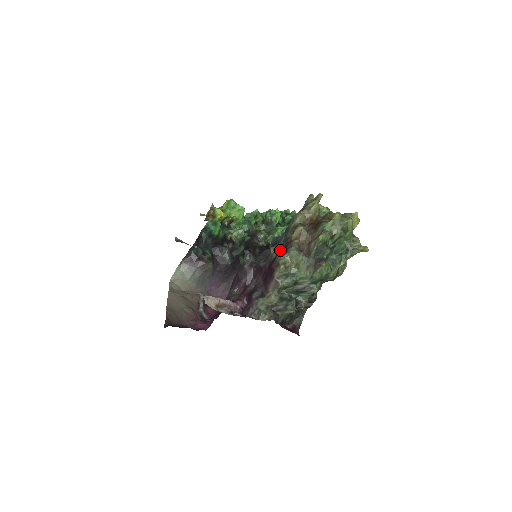
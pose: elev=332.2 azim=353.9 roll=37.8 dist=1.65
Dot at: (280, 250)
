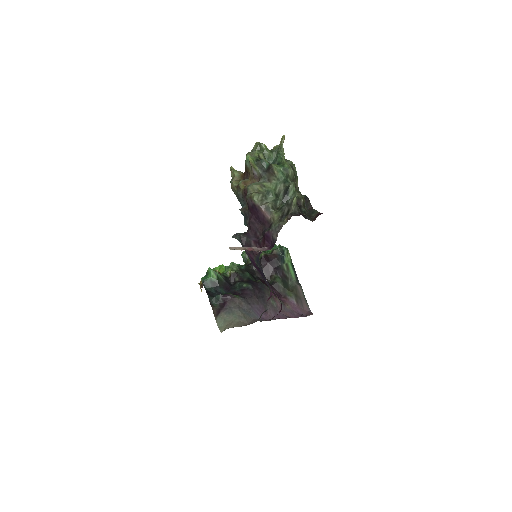
Dot at: (246, 202)
